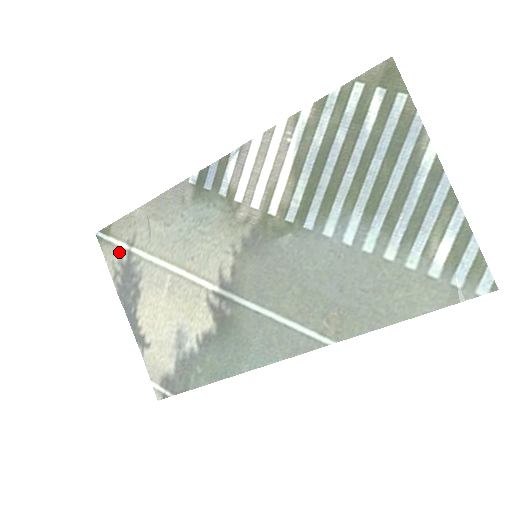
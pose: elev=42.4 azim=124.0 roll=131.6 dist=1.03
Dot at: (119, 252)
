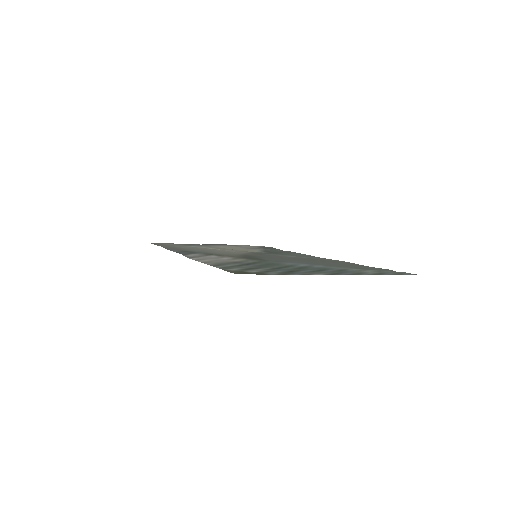
Dot at: (173, 244)
